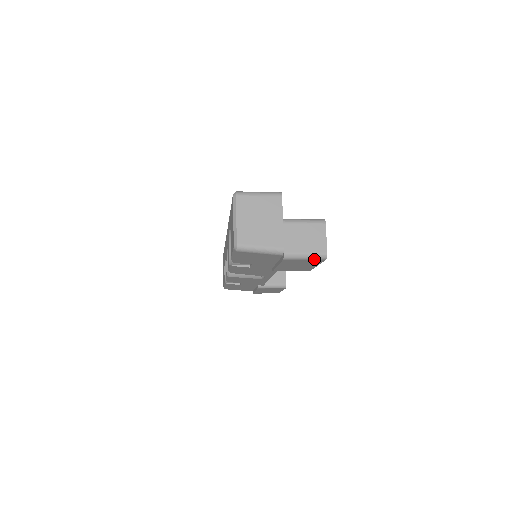
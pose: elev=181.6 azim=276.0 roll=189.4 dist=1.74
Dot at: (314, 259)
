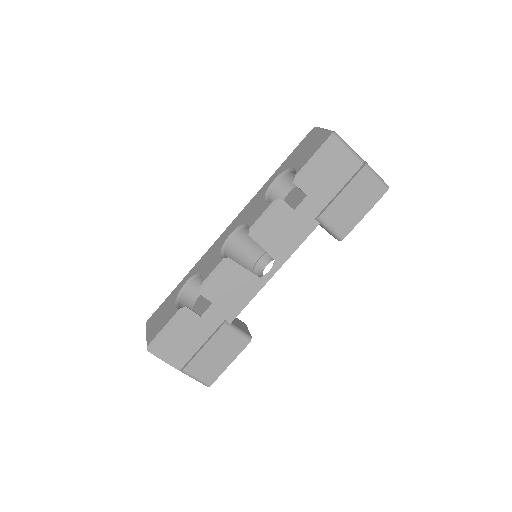
Dot at: (381, 183)
